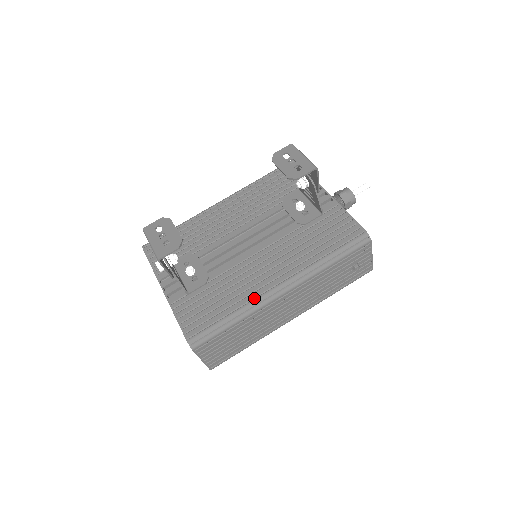
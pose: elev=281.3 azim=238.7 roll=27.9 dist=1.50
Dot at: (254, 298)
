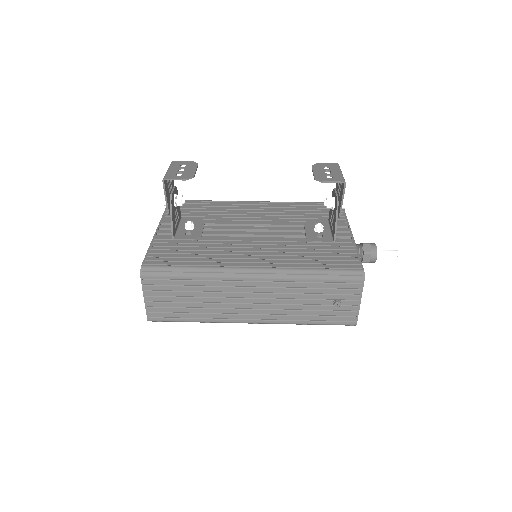
Dot at: (223, 266)
